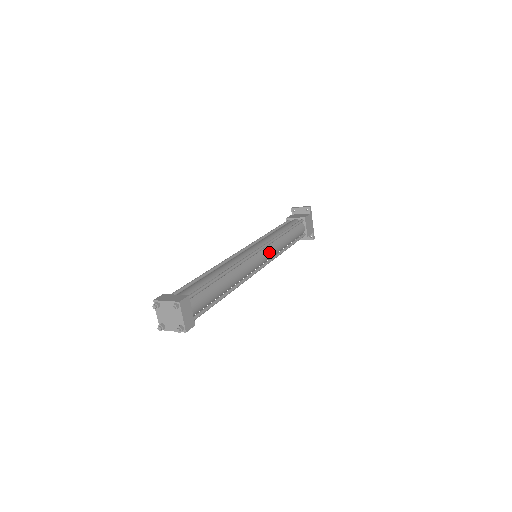
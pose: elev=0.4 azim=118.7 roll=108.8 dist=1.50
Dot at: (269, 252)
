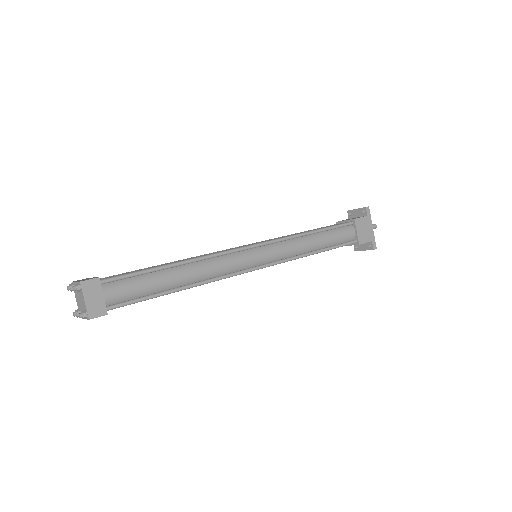
Dot at: (272, 252)
